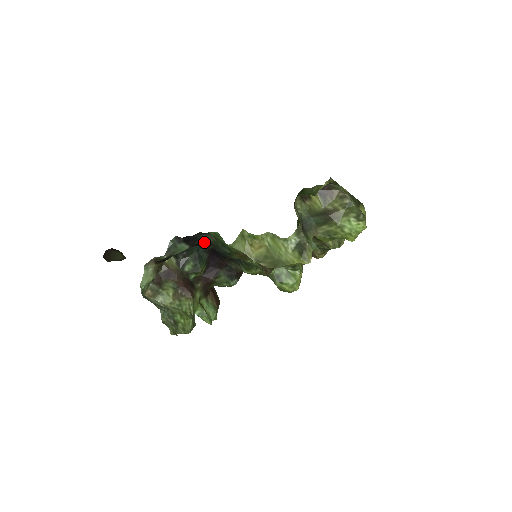
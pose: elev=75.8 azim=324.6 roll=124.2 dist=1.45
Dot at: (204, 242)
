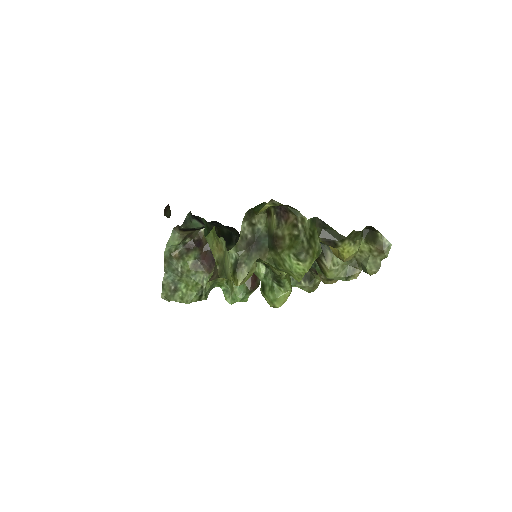
Dot at: (222, 225)
